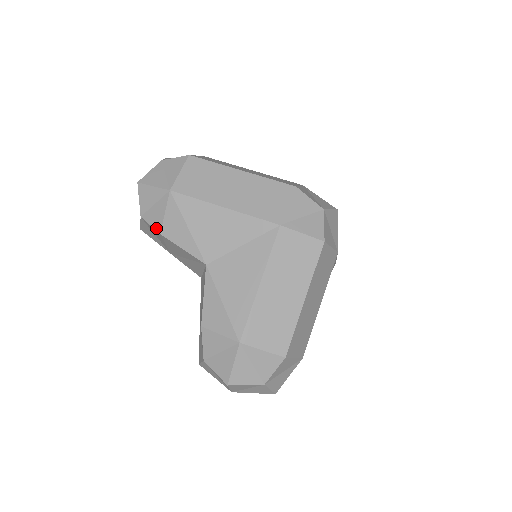
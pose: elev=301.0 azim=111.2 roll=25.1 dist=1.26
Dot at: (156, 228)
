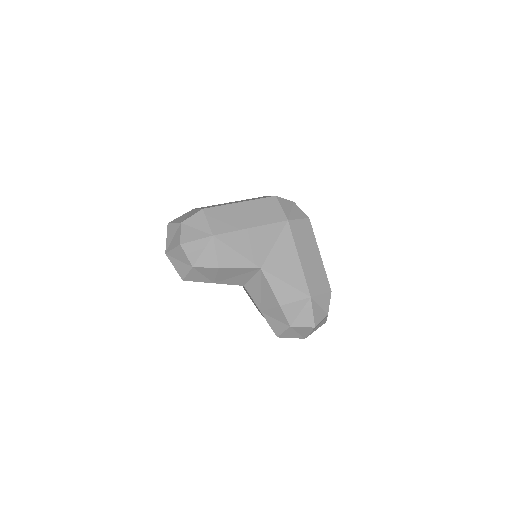
Dot at: (213, 266)
